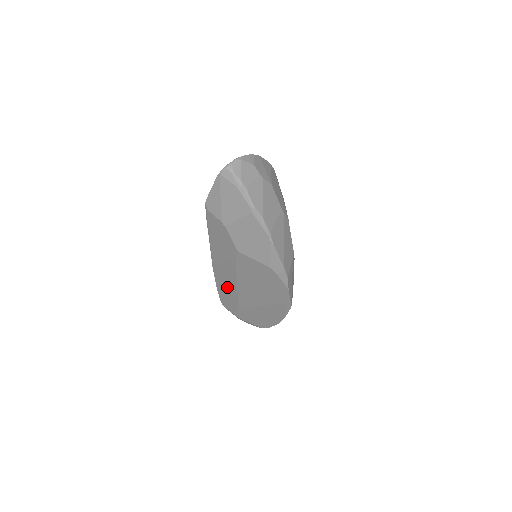
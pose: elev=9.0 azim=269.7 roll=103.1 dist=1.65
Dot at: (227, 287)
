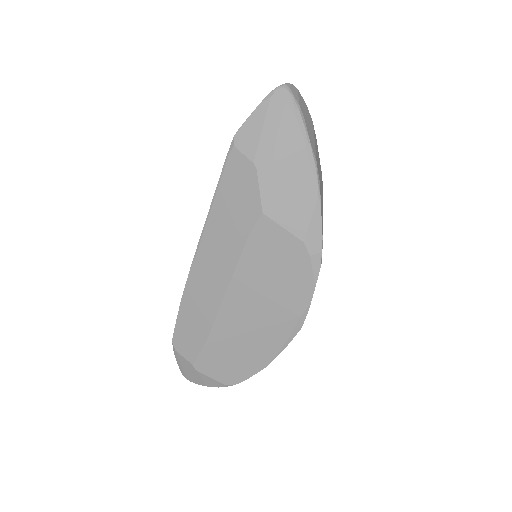
Dot at: (203, 300)
